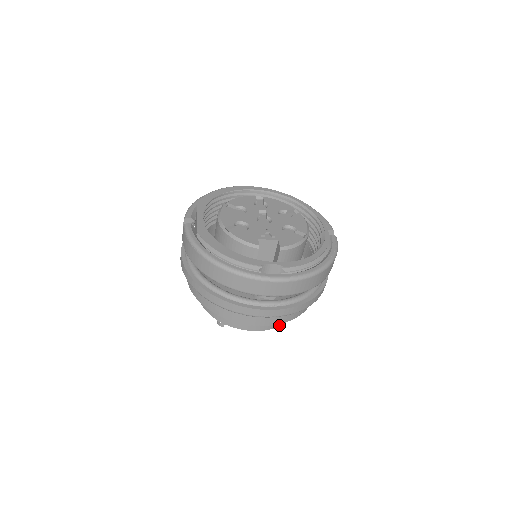
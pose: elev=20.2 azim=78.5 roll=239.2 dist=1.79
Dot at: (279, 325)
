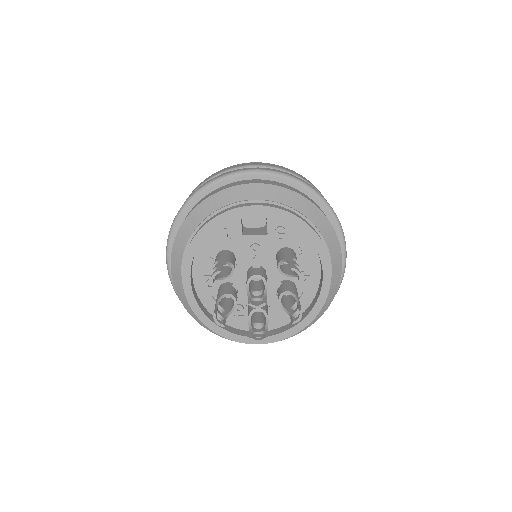
Dot at: (292, 214)
